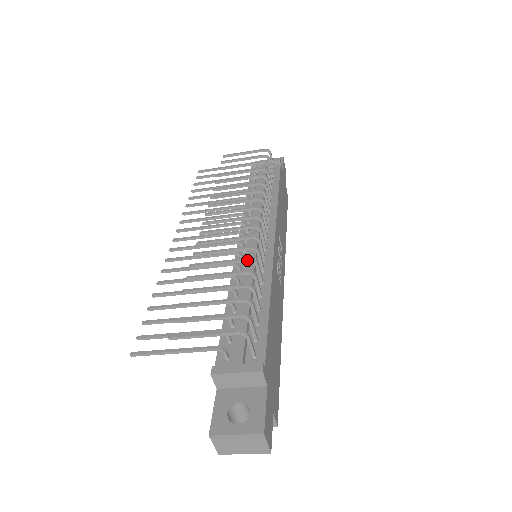
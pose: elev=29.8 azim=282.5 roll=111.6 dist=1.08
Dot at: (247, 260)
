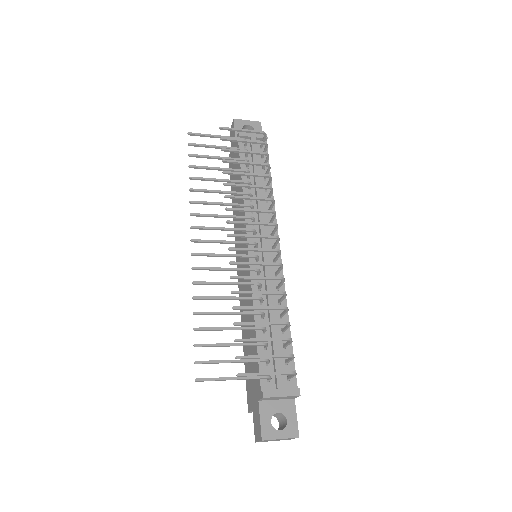
Dot at: (281, 294)
